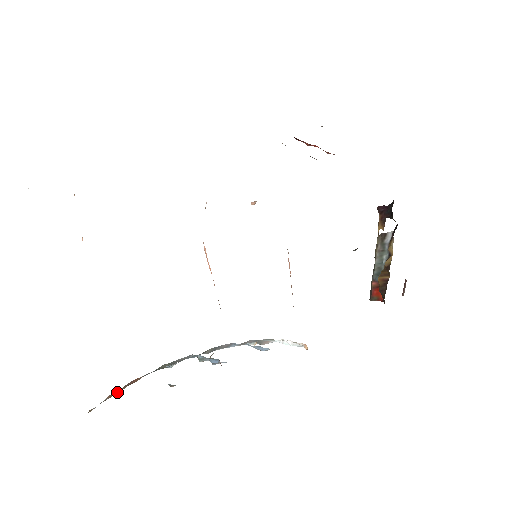
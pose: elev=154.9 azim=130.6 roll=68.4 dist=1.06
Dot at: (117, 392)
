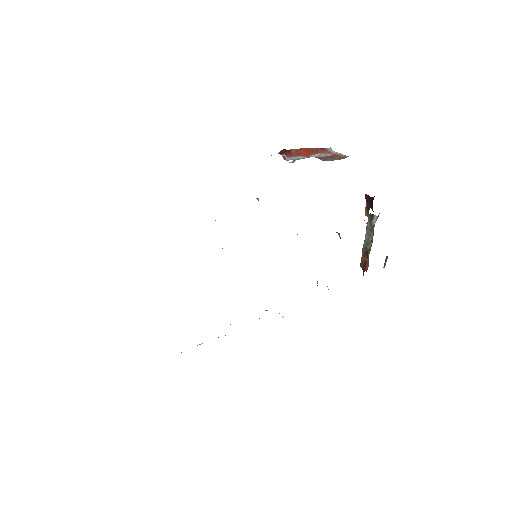
Dot at: occluded
